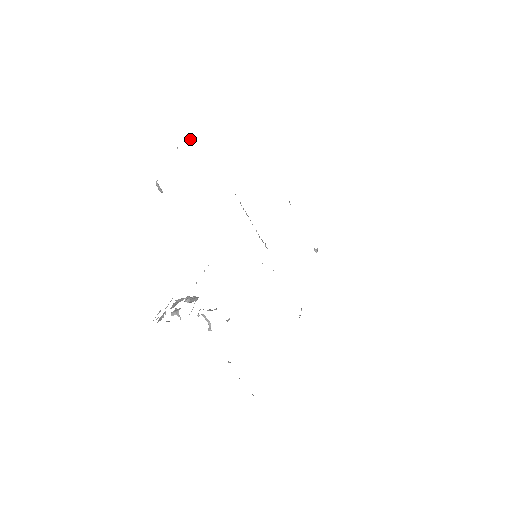
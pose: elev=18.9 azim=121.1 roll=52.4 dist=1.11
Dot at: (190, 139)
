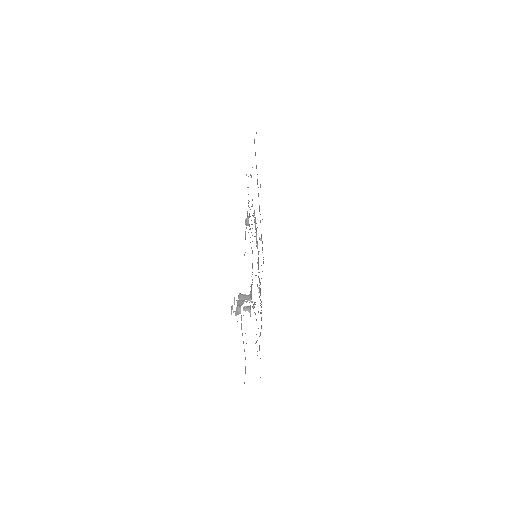
Dot at: (248, 176)
